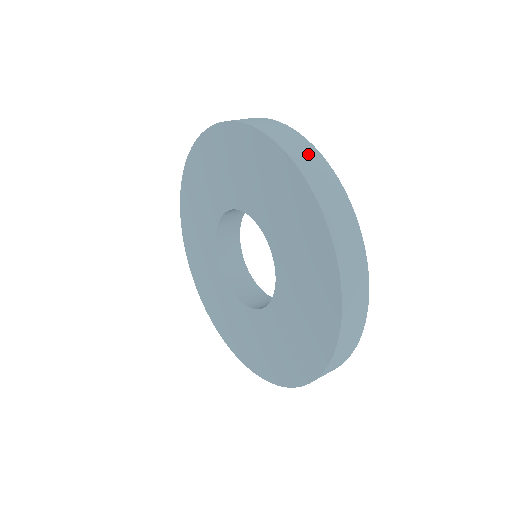
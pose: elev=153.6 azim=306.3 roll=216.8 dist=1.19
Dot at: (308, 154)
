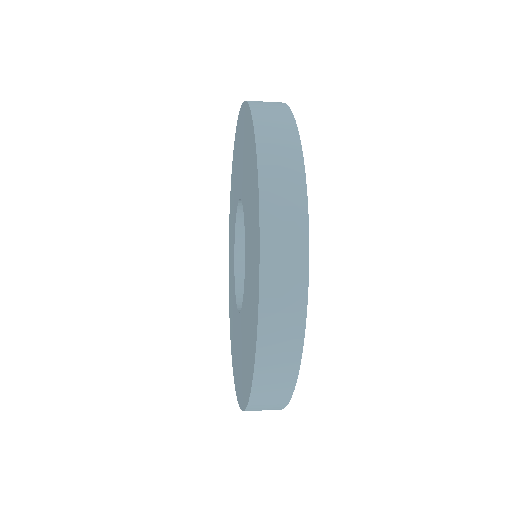
Dot at: occluded
